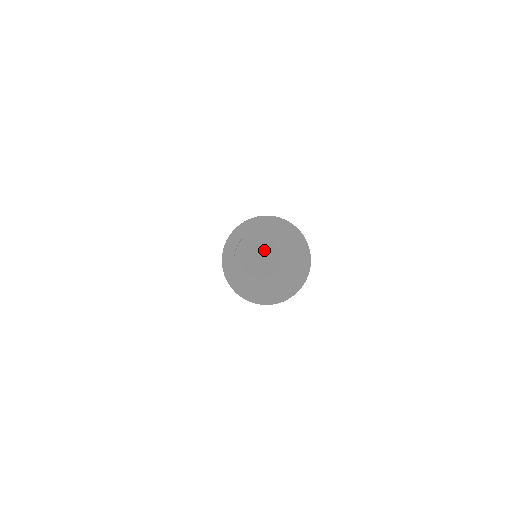
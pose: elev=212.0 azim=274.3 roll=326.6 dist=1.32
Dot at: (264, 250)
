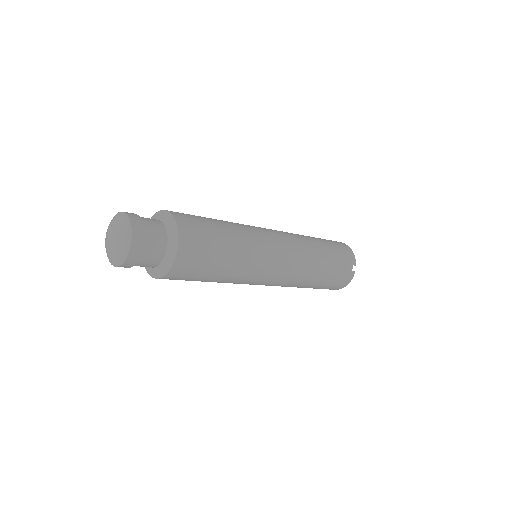
Dot at: (109, 229)
